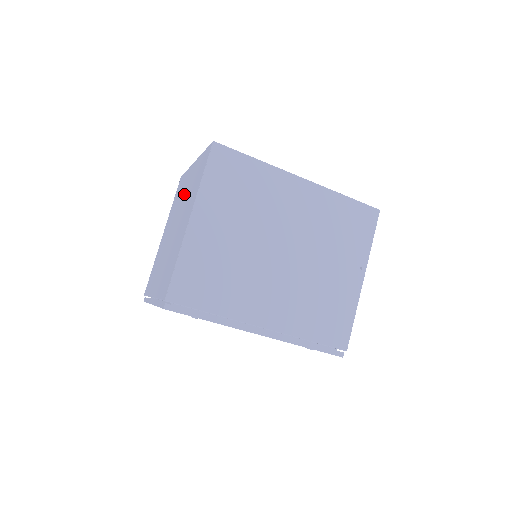
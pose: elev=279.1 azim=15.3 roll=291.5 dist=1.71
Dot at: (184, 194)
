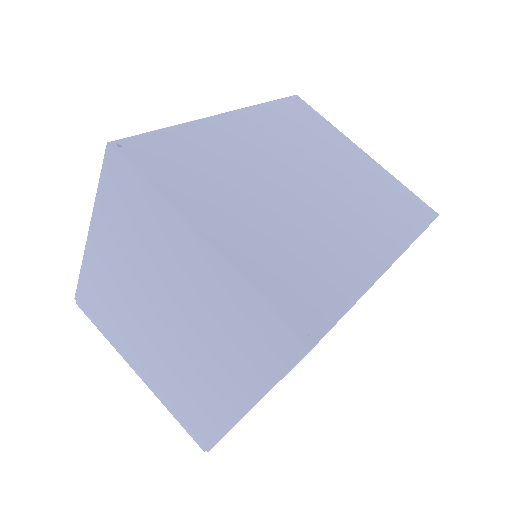
Dot at: (180, 282)
